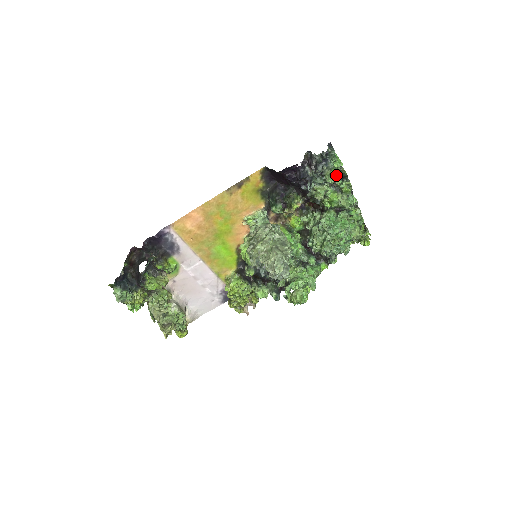
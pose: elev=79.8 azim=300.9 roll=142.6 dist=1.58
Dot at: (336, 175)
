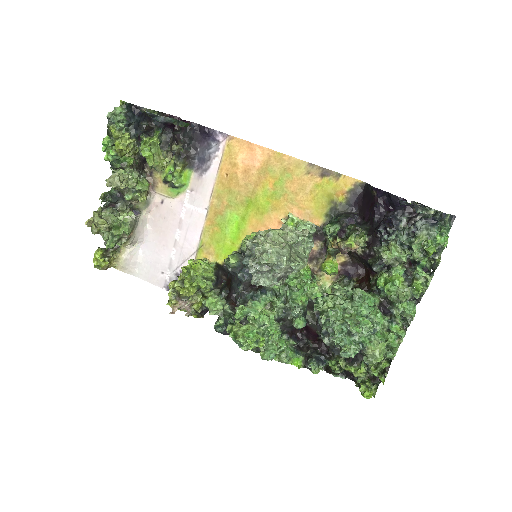
Dot at: (427, 251)
